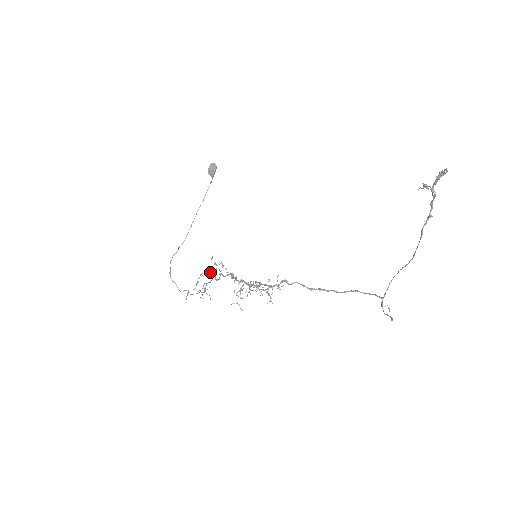
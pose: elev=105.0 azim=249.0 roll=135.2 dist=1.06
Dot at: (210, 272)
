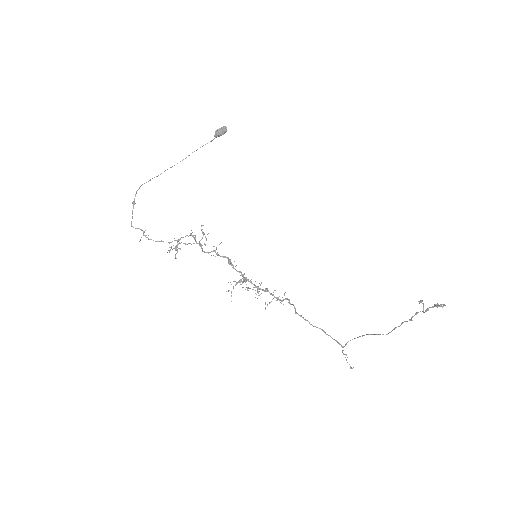
Dot at: occluded
